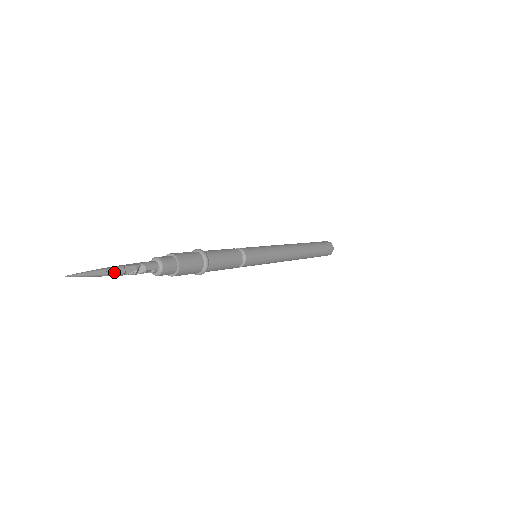
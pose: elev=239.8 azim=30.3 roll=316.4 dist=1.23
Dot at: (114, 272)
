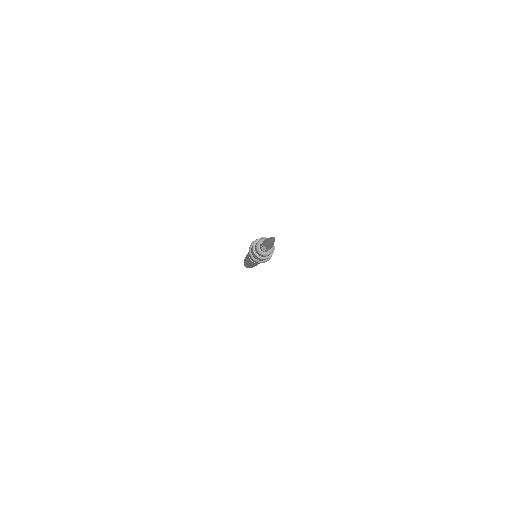
Dot at: occluded
